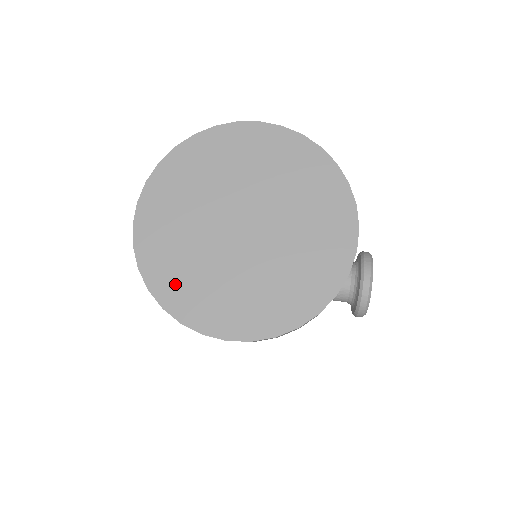
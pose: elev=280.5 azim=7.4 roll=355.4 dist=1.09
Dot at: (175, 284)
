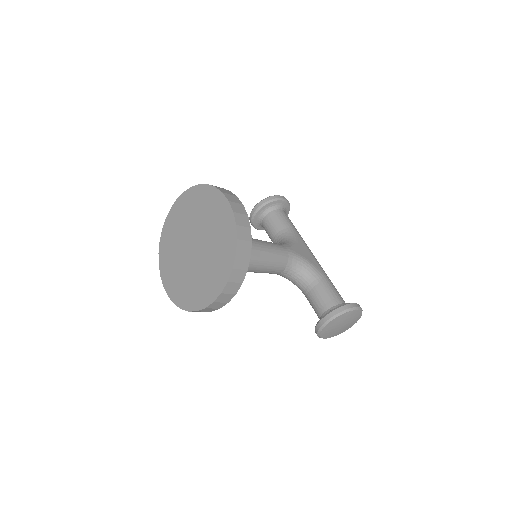
Dot at: (166, 248)
